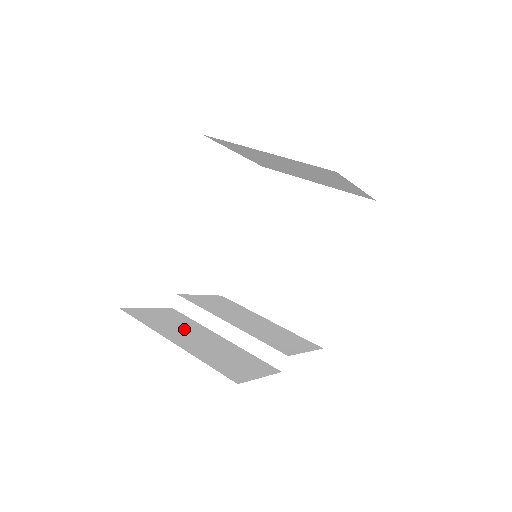
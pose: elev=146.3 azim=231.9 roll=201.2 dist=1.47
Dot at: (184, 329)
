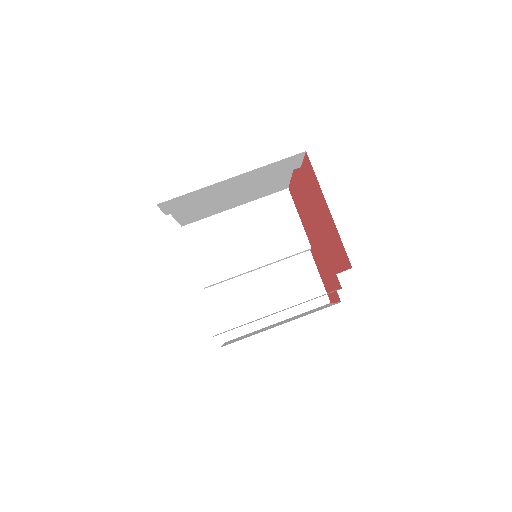
Dot at: (251, 300)
